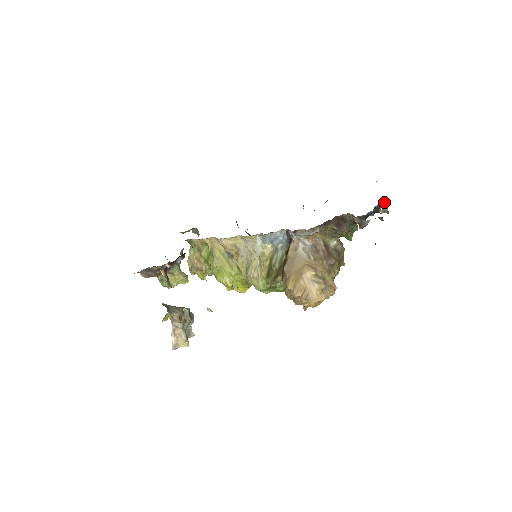
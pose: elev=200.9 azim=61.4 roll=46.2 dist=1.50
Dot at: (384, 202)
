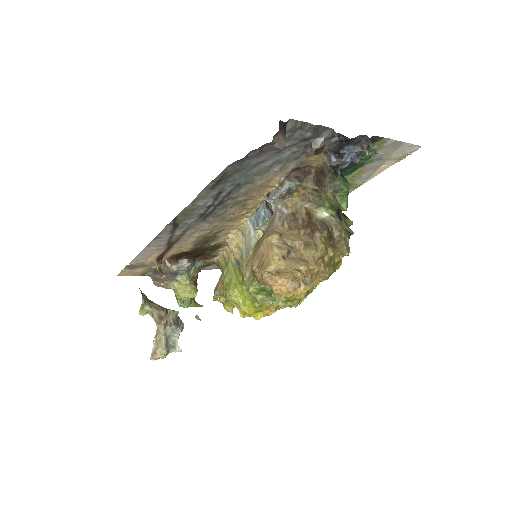
Dot at: (366, 137)
